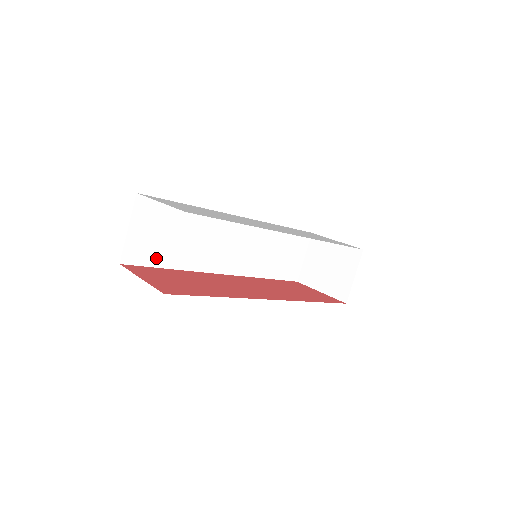
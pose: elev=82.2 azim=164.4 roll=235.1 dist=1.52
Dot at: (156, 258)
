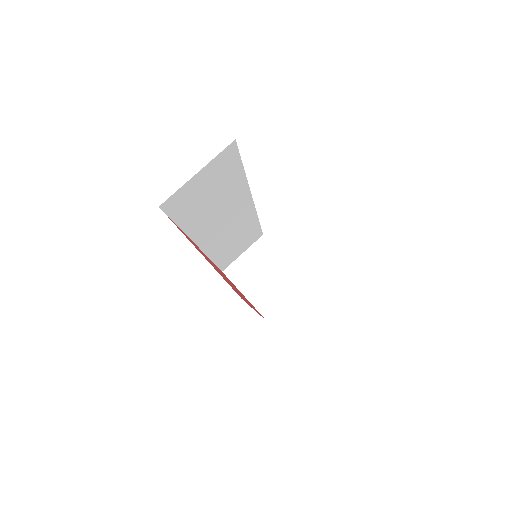
Dot at: (183, 213)
